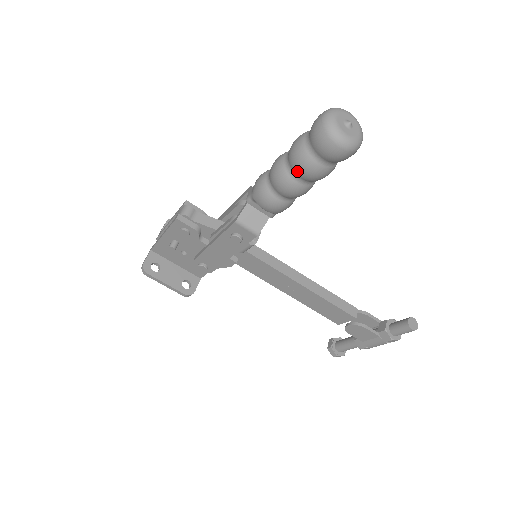
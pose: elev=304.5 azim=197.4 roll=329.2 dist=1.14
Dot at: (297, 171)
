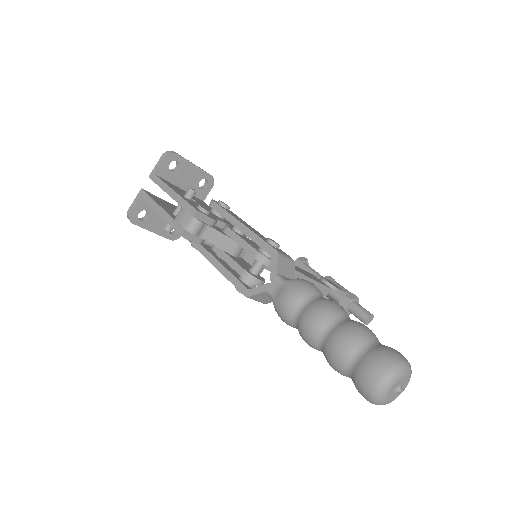
Dot at: (327, 360)
